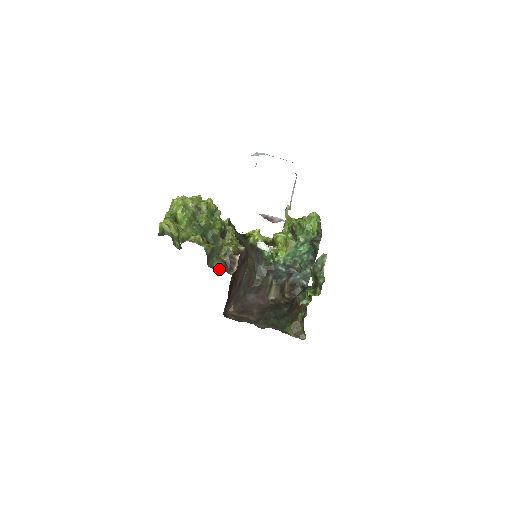
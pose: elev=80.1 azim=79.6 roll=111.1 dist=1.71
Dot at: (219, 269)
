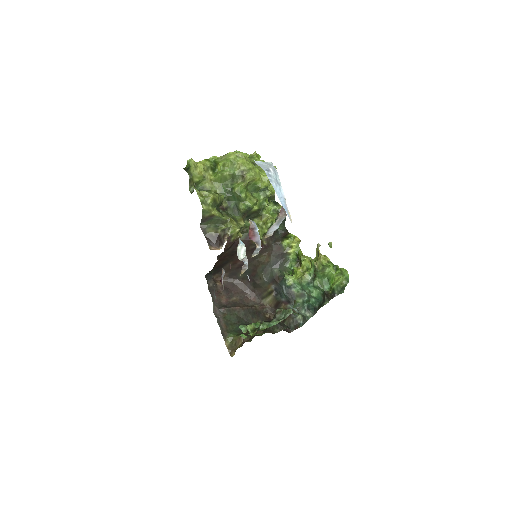
Dot at: (206, 236)
